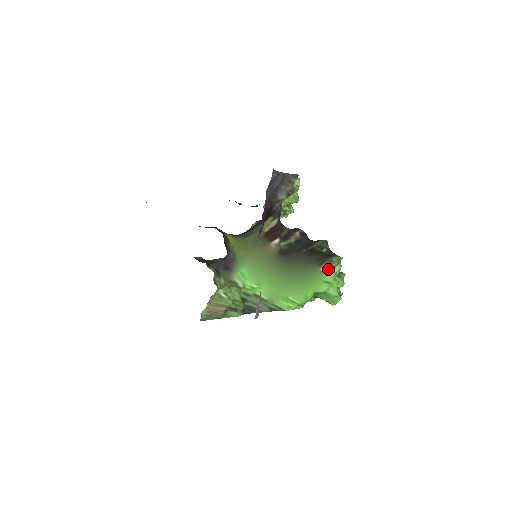
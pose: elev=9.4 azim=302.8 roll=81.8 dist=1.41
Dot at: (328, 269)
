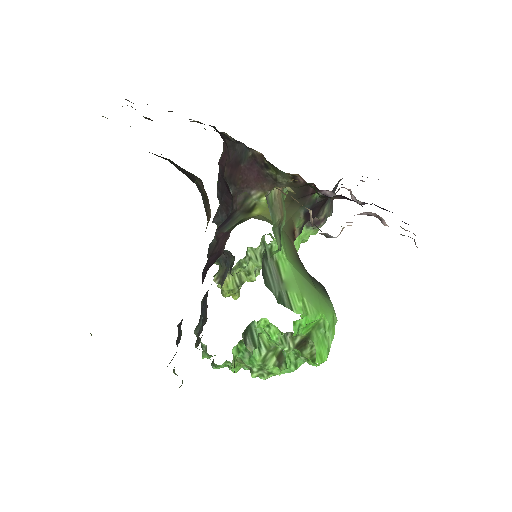
Dot at: (333, 308)
